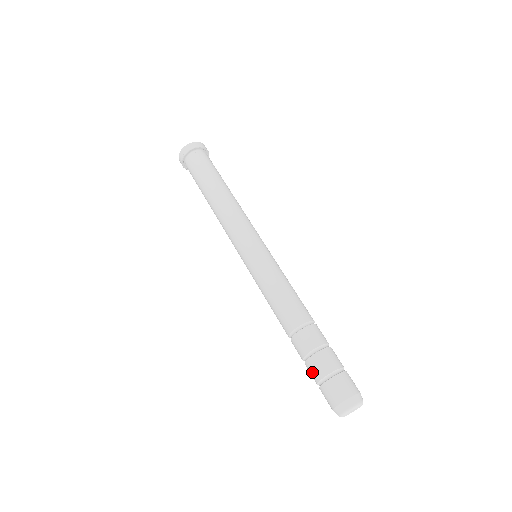
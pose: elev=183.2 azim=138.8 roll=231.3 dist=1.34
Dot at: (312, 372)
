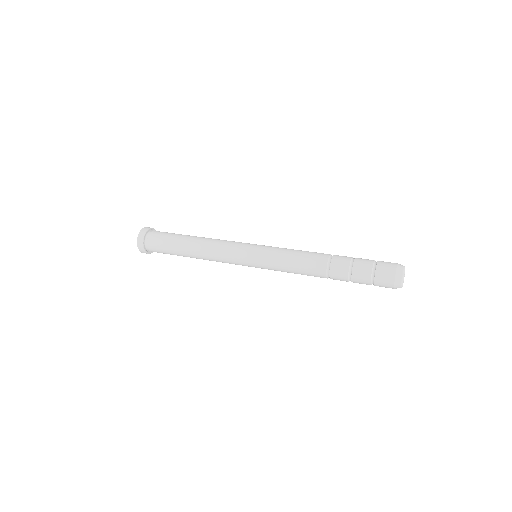
Dot at: (361, 282)
